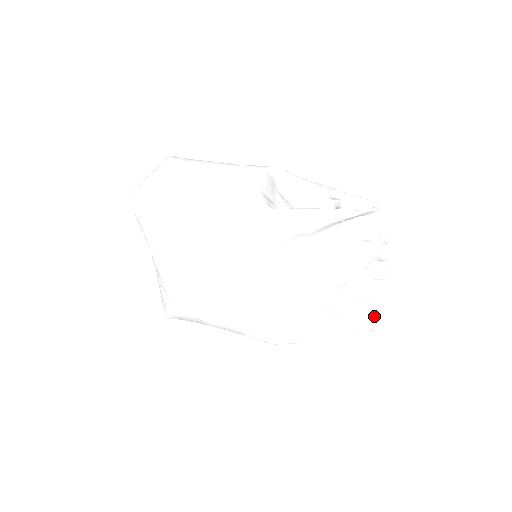
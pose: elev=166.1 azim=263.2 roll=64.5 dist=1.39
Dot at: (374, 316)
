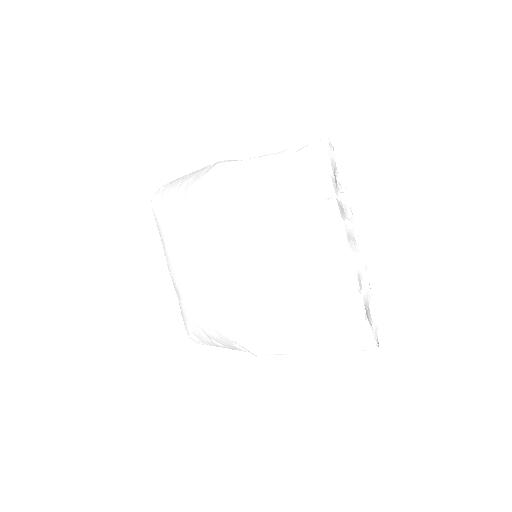
Dot at: (370, 314)
